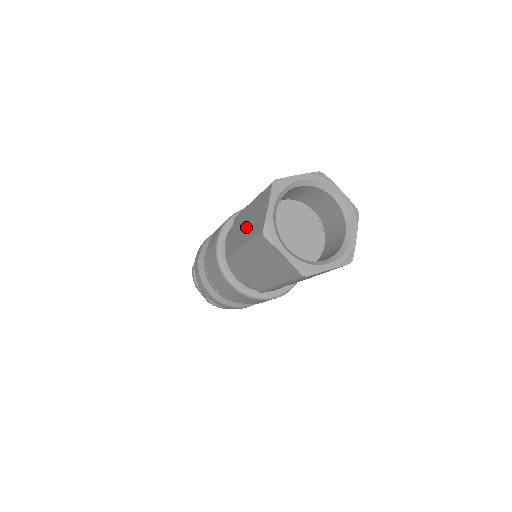
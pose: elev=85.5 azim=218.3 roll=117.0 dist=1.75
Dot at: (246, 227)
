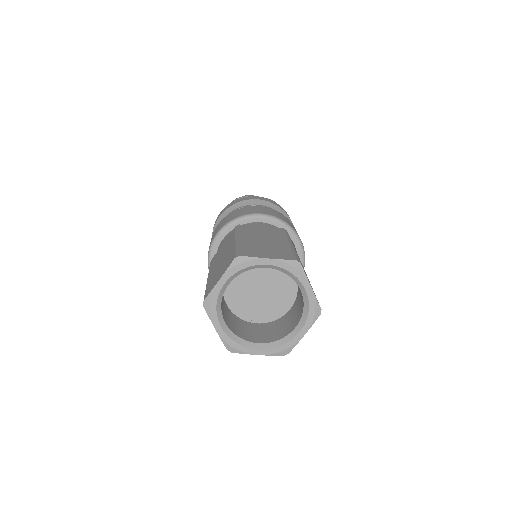
Dot at: occluded
